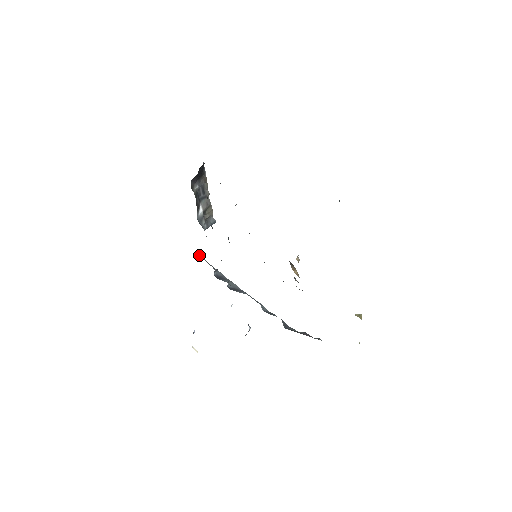
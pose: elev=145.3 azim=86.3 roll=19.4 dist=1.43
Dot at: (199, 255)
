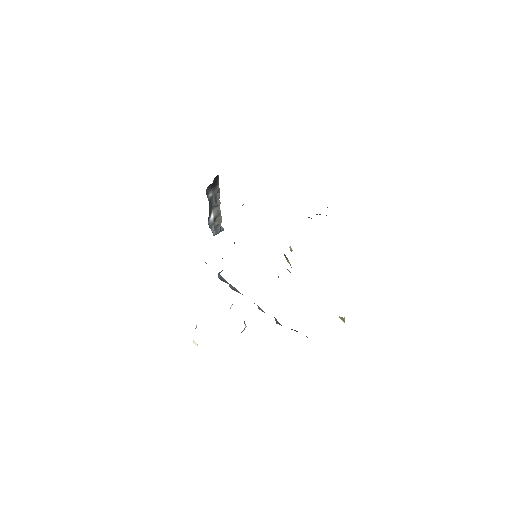
Dot at: occluded
